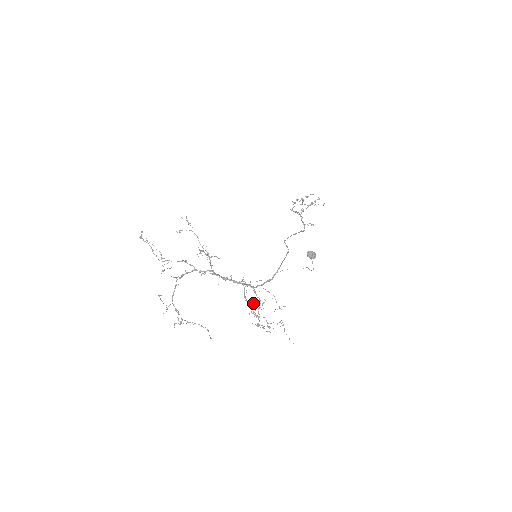
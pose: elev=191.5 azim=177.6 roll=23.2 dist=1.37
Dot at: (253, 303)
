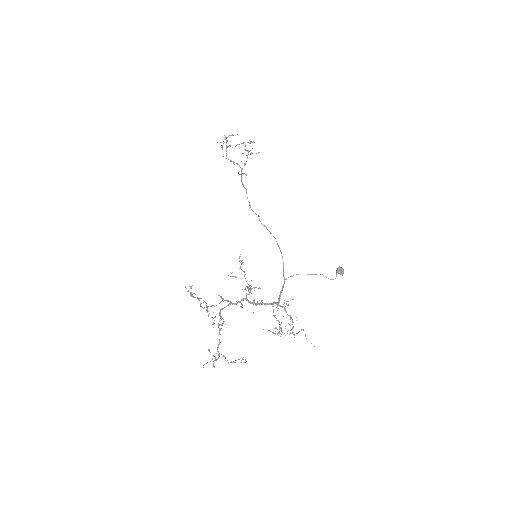
Dot at: (288, 323)
